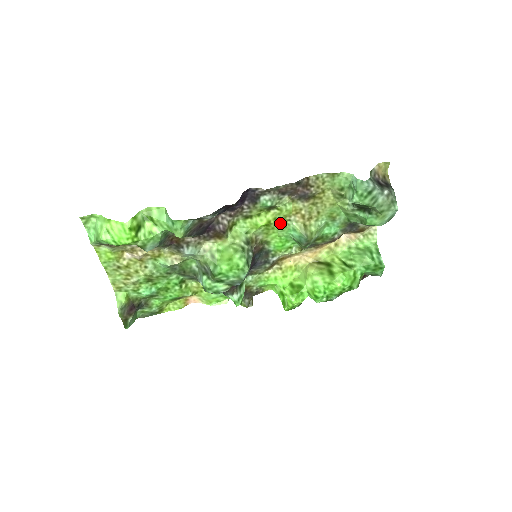
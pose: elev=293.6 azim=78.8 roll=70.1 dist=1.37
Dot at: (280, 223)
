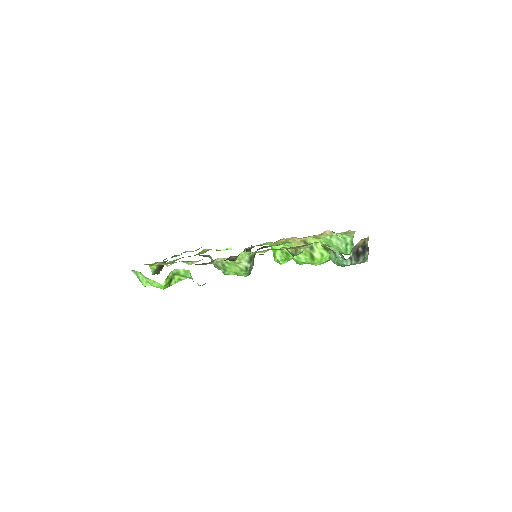
Dot at: occluded
